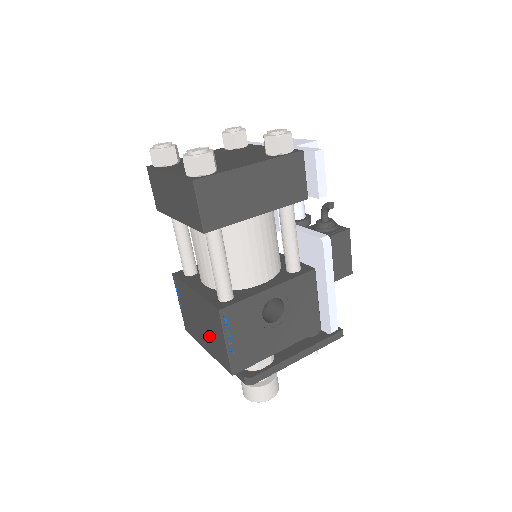
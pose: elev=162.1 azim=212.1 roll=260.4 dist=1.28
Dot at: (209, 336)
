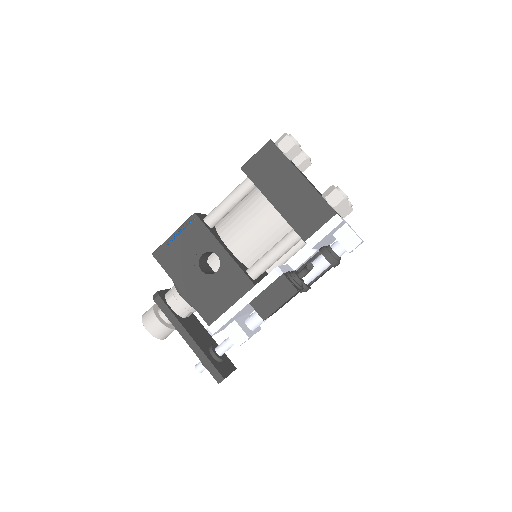
Dot at: occluded
